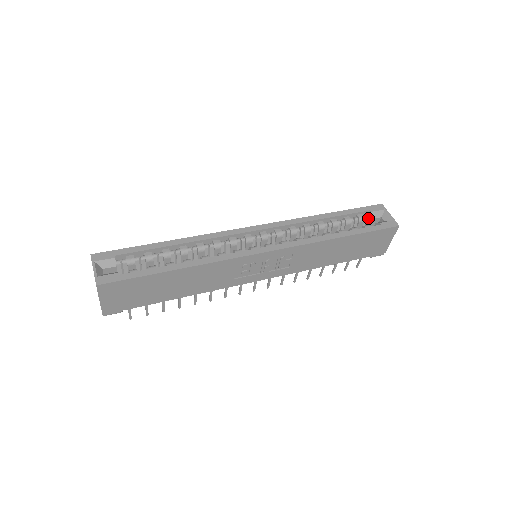
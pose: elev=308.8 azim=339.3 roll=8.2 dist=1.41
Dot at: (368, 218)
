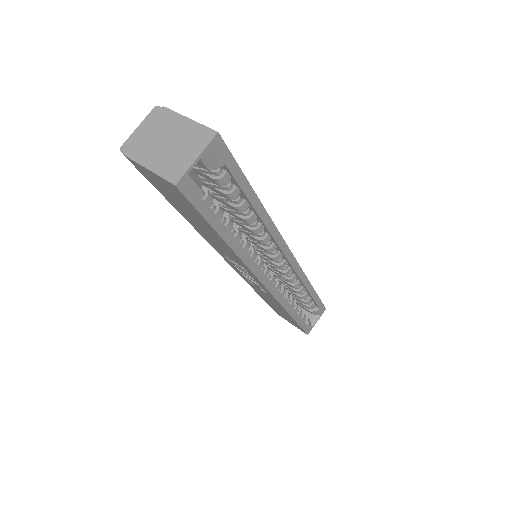
Dot at: (311, 308)
